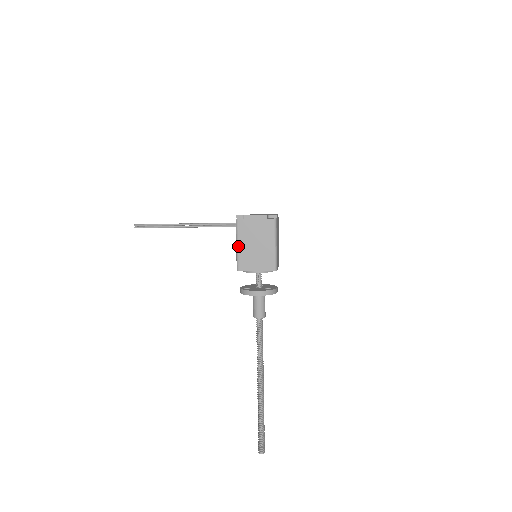
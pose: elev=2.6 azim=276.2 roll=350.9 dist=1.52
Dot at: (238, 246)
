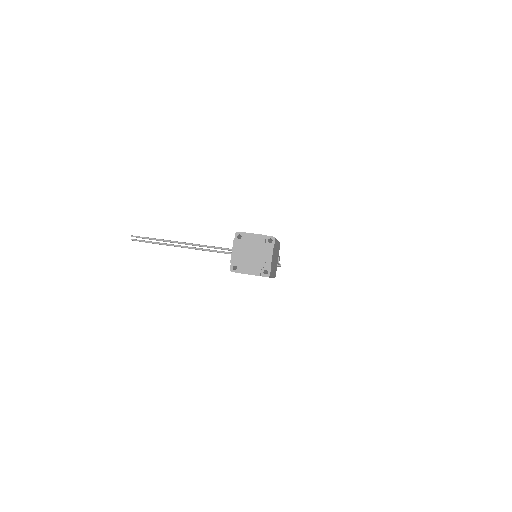
Dot at: occluded
